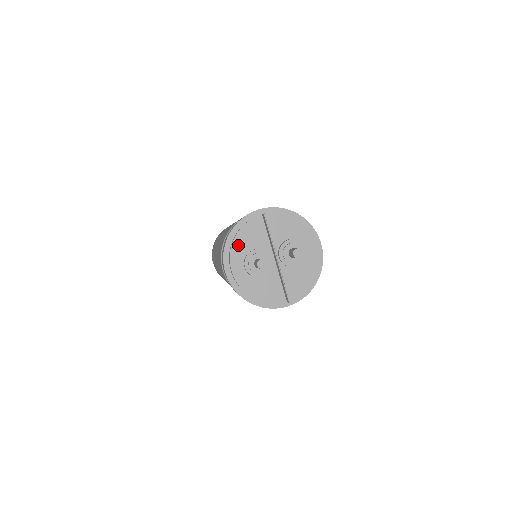
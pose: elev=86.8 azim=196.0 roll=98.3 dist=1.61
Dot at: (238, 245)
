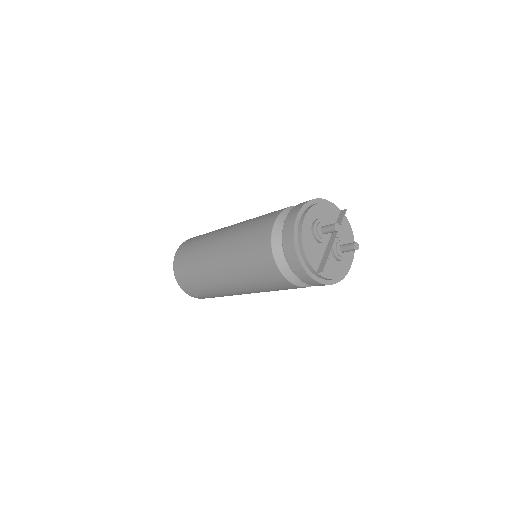
Dot at: (319, 208)
